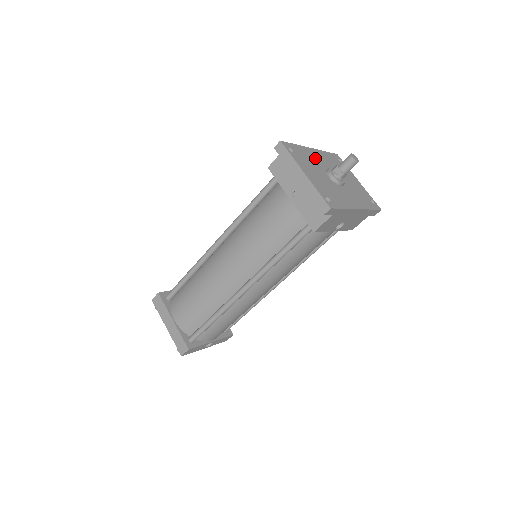
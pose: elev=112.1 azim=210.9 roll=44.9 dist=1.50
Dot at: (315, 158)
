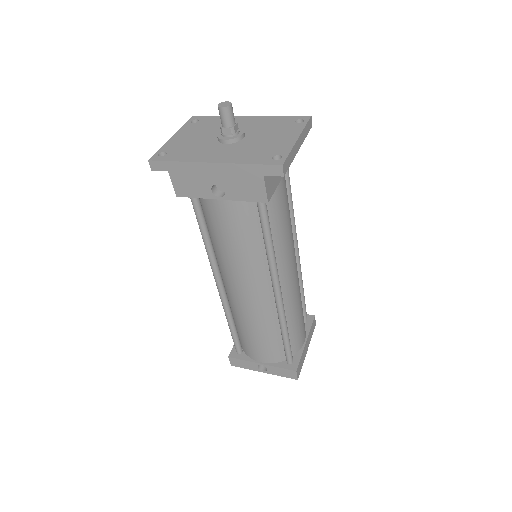
Dot at: occluded
